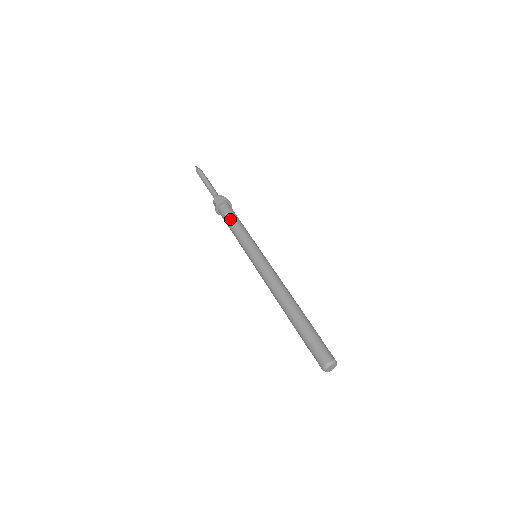
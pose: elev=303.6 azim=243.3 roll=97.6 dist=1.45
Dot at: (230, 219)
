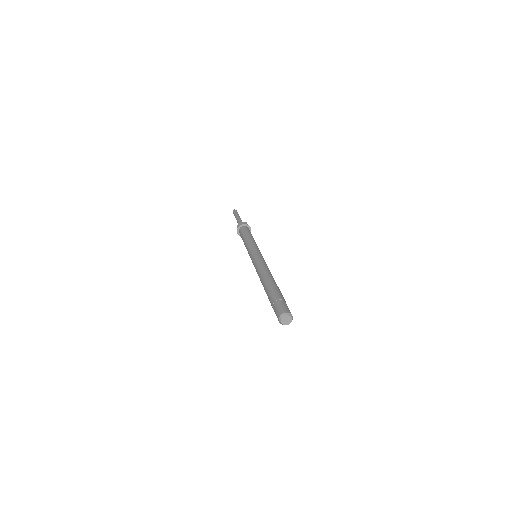
Dot at: (244, 234)
